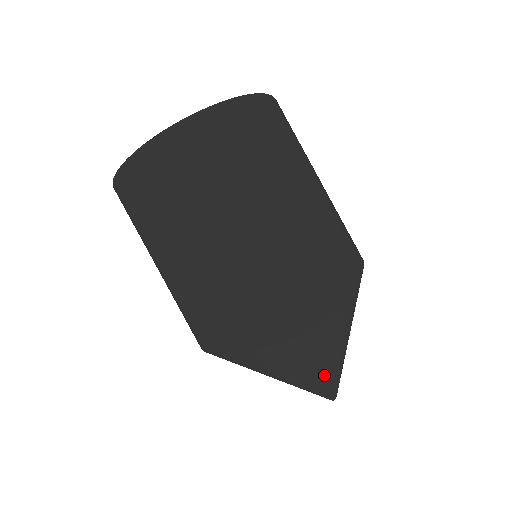
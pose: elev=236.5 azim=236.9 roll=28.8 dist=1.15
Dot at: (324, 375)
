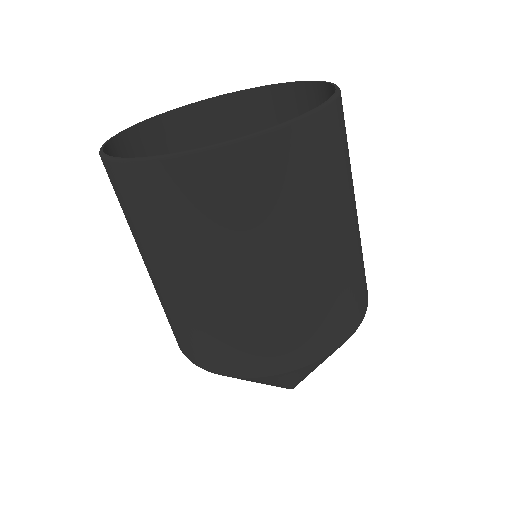
Dot at: (297, 382)
